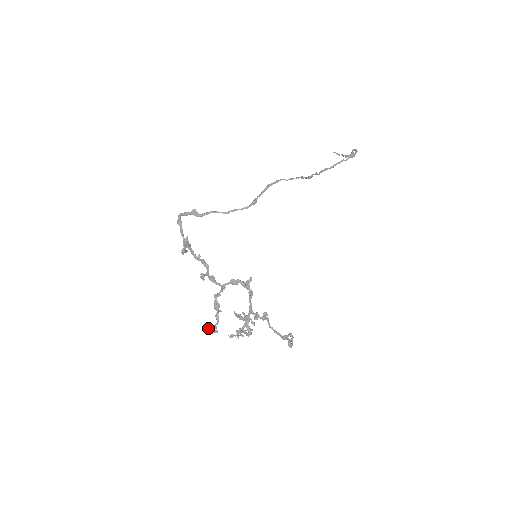
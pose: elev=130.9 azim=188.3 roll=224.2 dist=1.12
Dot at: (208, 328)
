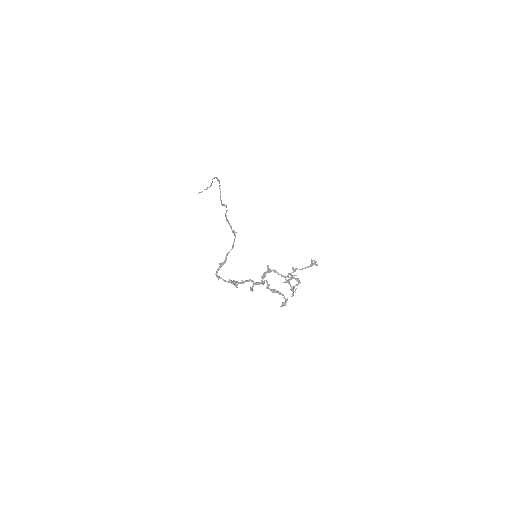
Dot at: (283, 303)
